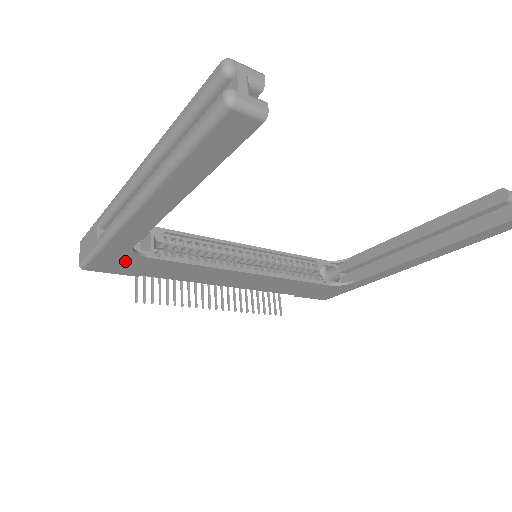
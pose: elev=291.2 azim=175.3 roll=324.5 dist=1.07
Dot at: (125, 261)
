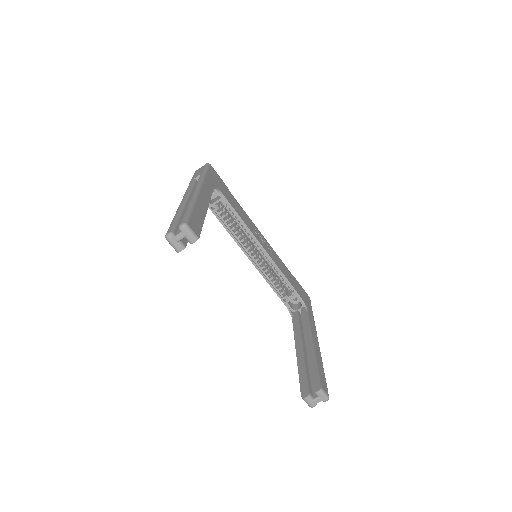
Dot at: occluded
